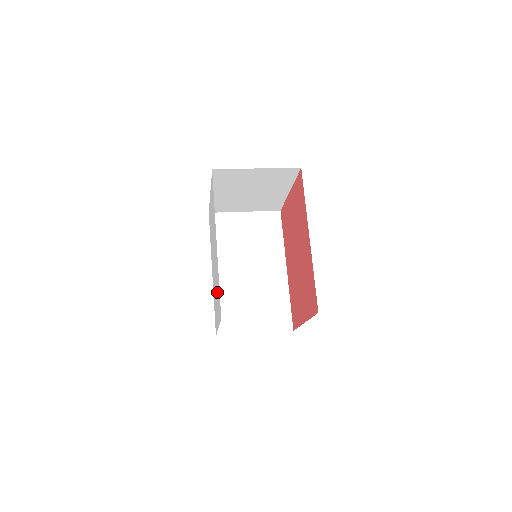
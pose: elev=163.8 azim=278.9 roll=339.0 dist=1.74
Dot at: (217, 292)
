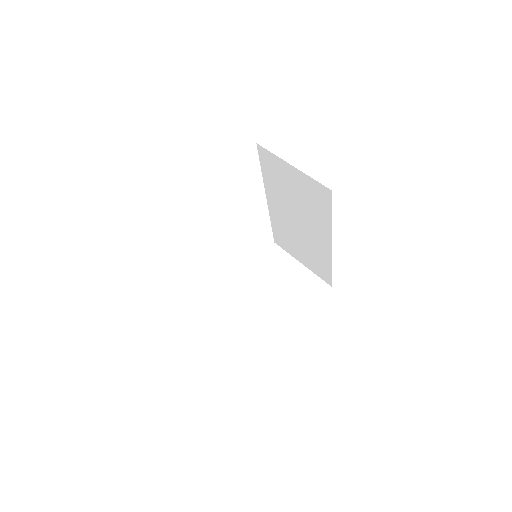
Dot at: occluded
